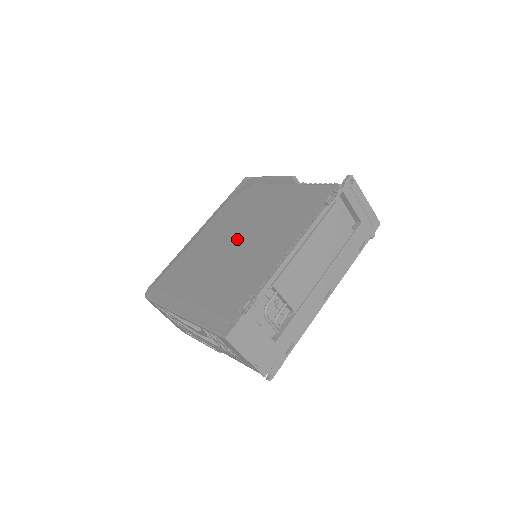
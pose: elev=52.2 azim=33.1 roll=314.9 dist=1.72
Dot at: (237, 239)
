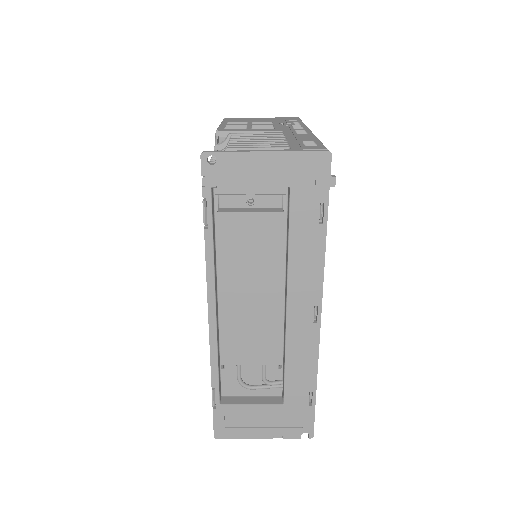
Dot at: occluded
